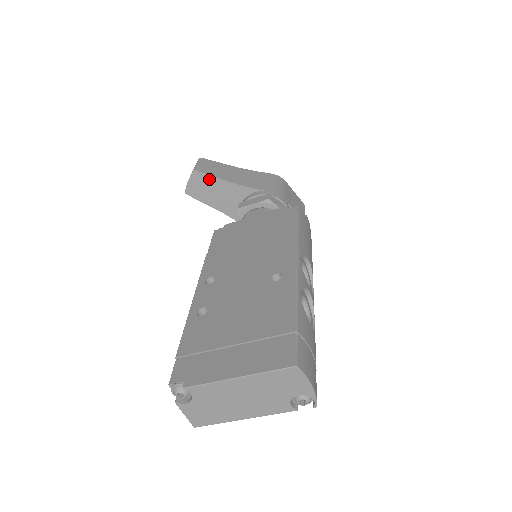
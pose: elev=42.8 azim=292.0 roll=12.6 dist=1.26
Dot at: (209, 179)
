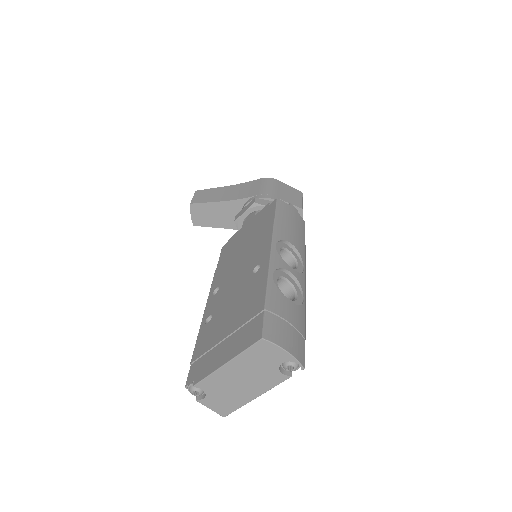
Dot at: (206, 206)
